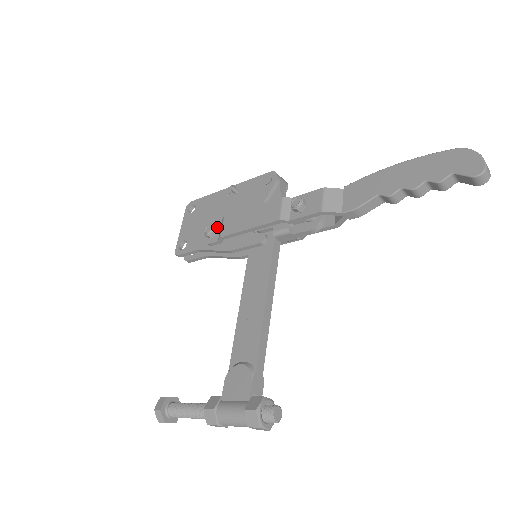
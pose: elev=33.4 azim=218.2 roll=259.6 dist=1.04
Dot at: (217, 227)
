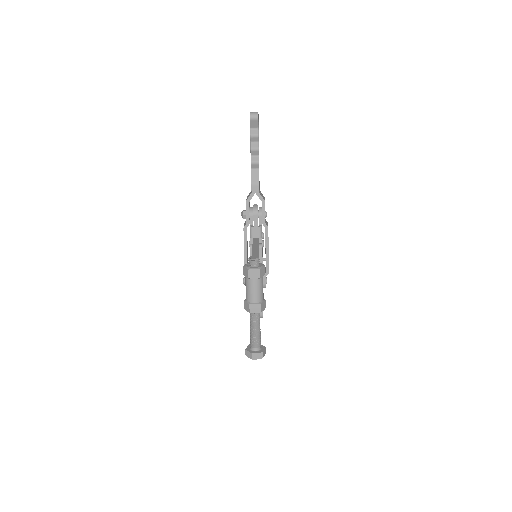
Dot at: occluded
